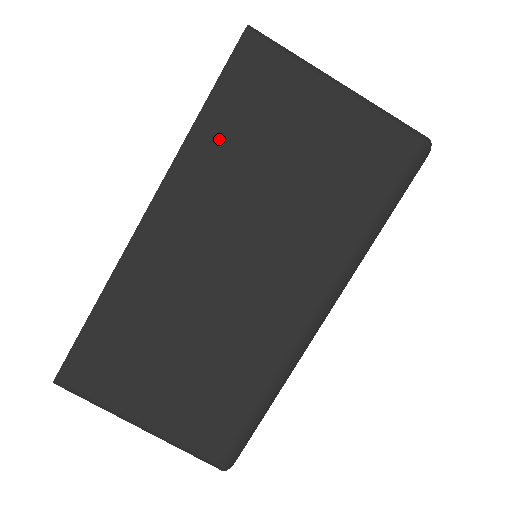
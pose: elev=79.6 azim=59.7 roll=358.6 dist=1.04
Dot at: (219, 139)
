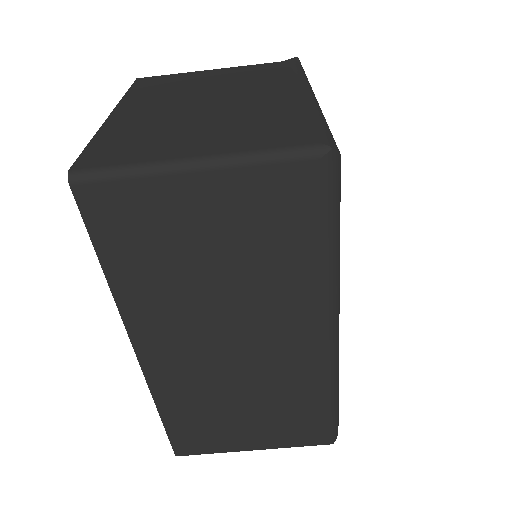
Dot at: (136, 277)
